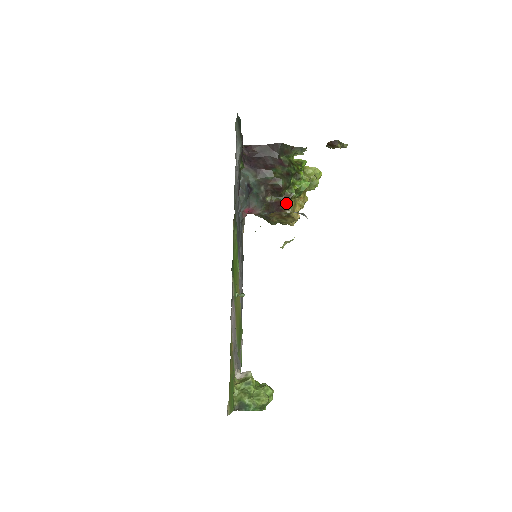
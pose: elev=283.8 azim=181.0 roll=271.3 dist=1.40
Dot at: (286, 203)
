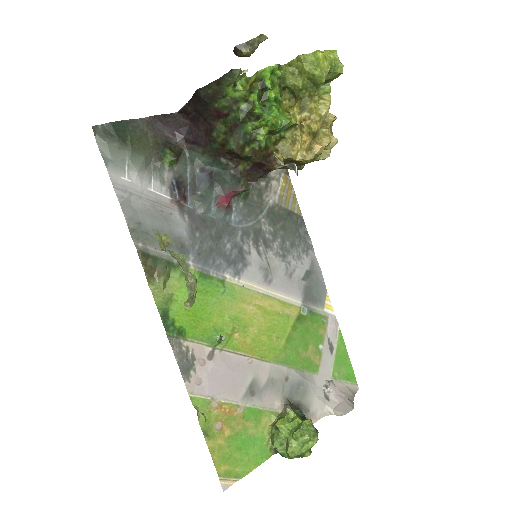
Dot at: (264, 161)
